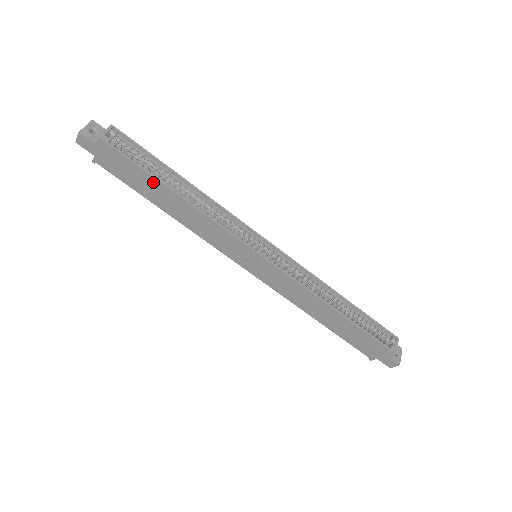
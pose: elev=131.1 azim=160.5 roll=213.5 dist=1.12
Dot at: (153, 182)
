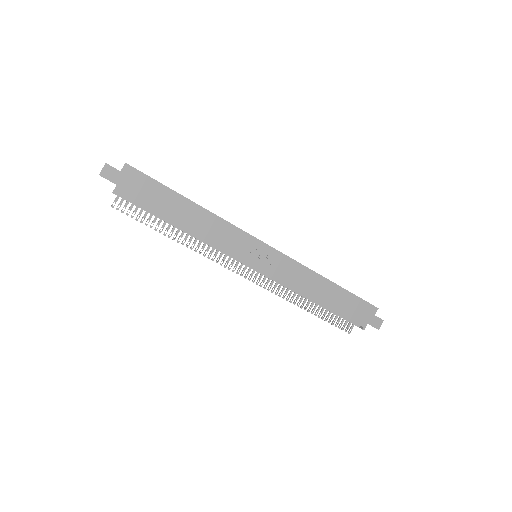
Dot at: (172, 196)
